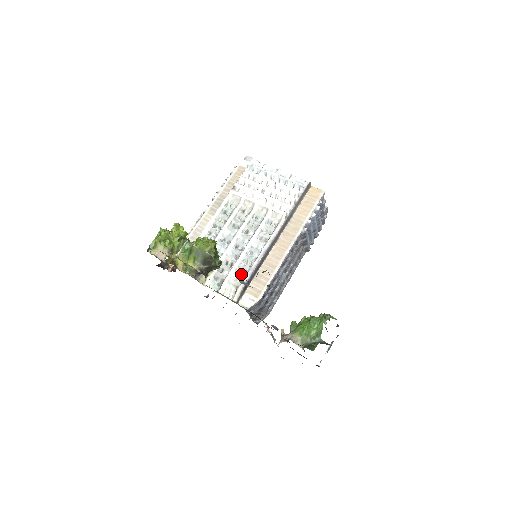
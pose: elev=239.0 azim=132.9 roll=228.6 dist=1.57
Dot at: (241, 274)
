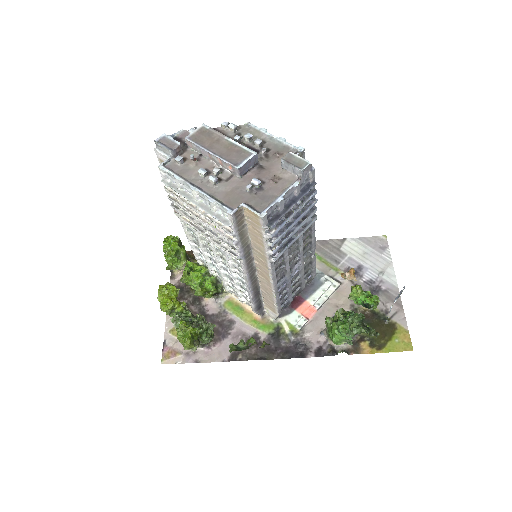
Dot at: occluded
